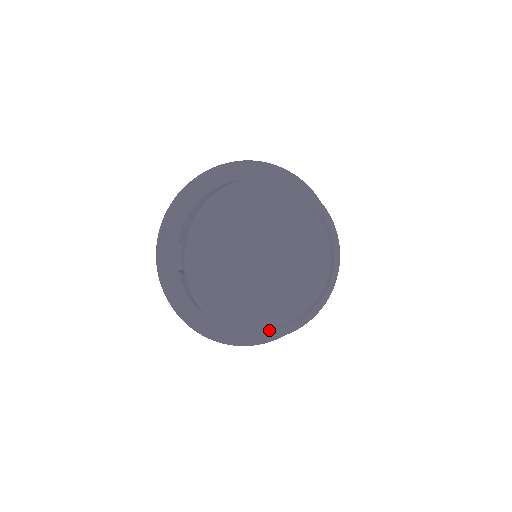
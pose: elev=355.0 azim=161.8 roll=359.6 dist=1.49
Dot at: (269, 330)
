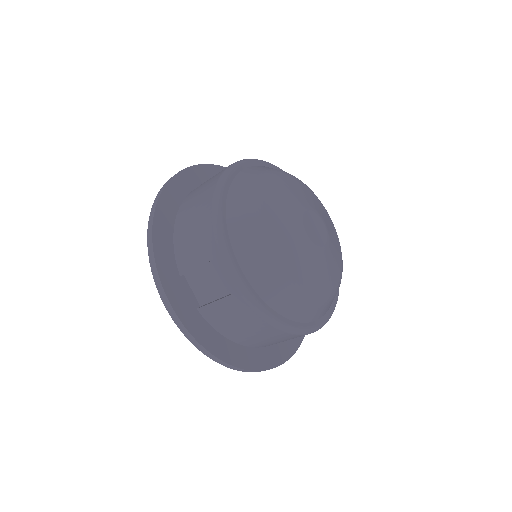
Dot at: (325, 312)
